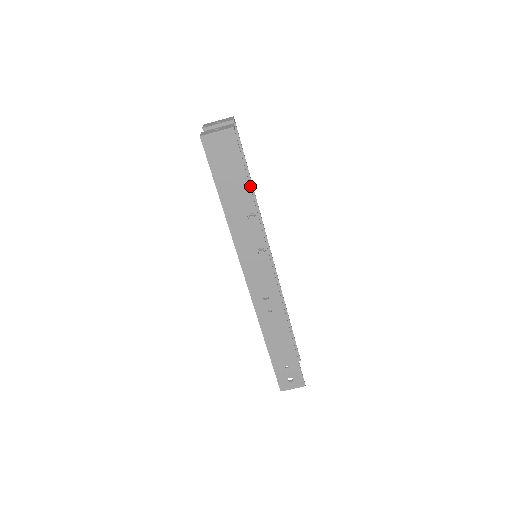
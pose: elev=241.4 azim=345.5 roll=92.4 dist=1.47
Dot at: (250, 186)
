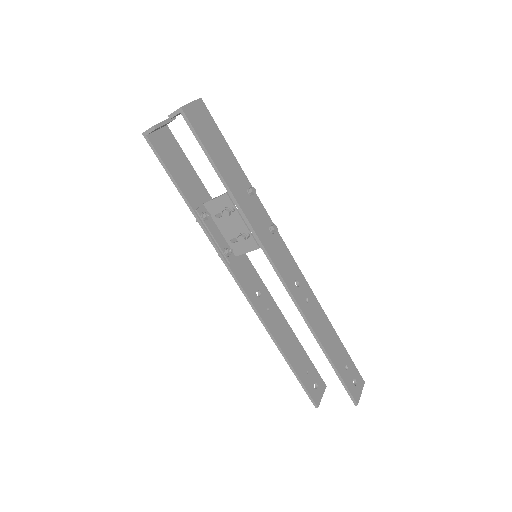
Dot at: (206, 193)
